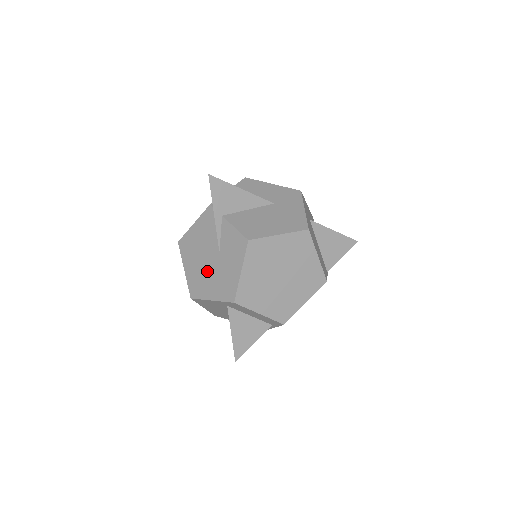
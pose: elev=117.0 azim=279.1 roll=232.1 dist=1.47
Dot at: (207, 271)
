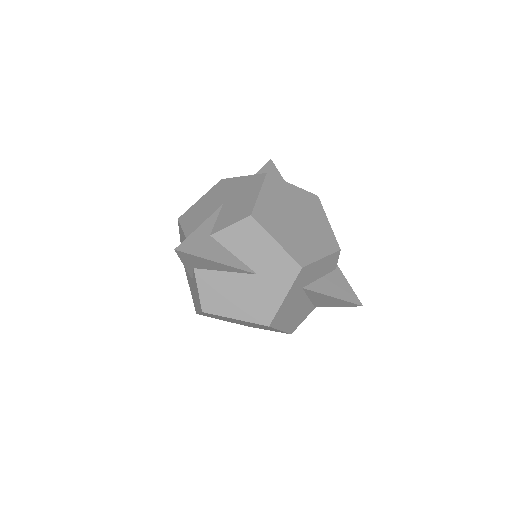
Dot at: occluded
